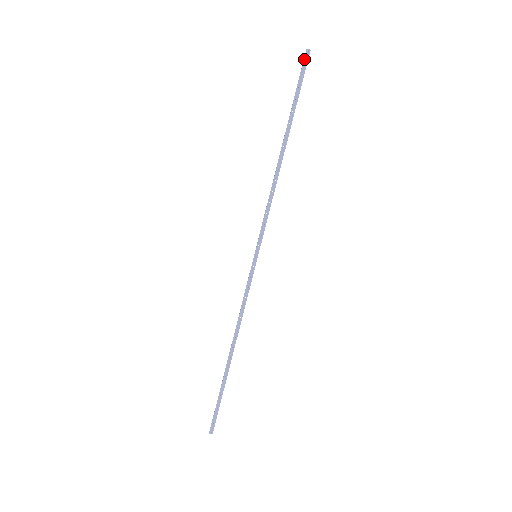
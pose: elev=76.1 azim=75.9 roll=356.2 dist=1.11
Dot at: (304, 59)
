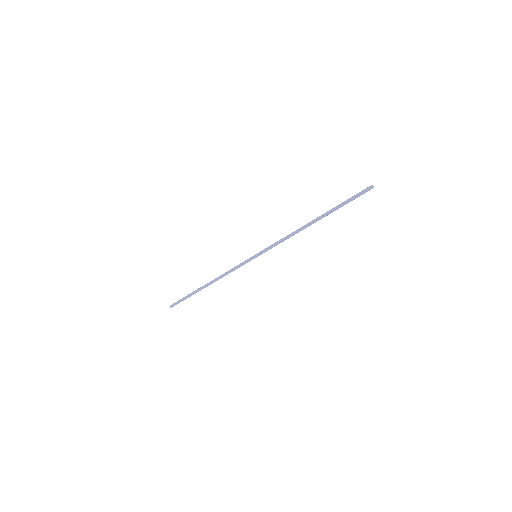
Dot at: (366, 190)
